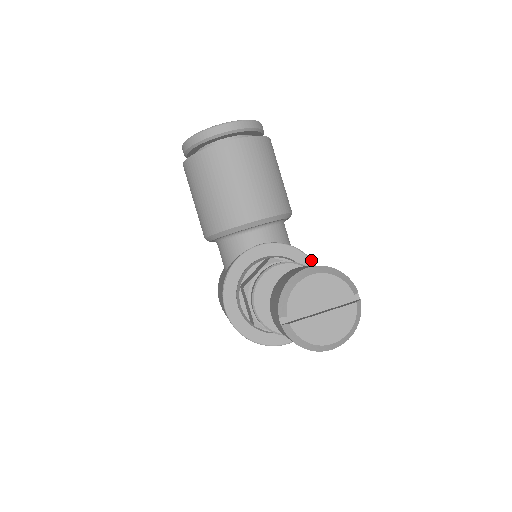
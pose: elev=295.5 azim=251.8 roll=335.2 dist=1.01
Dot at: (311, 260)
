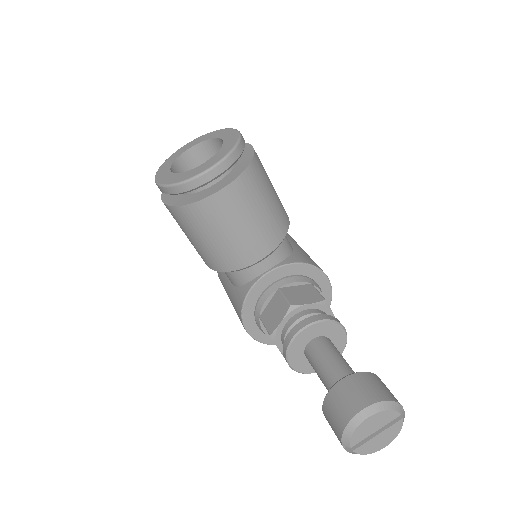
Dot at: (317, 268)
